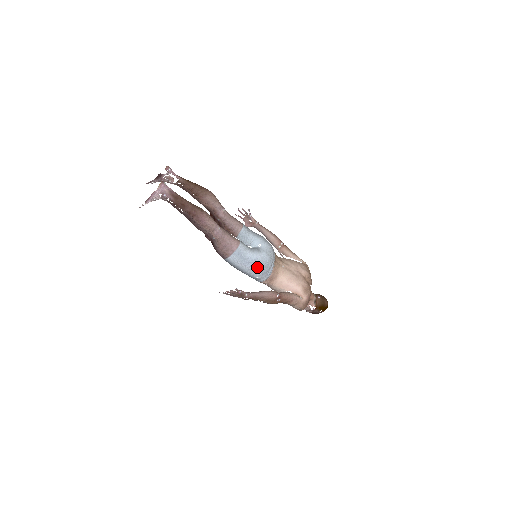
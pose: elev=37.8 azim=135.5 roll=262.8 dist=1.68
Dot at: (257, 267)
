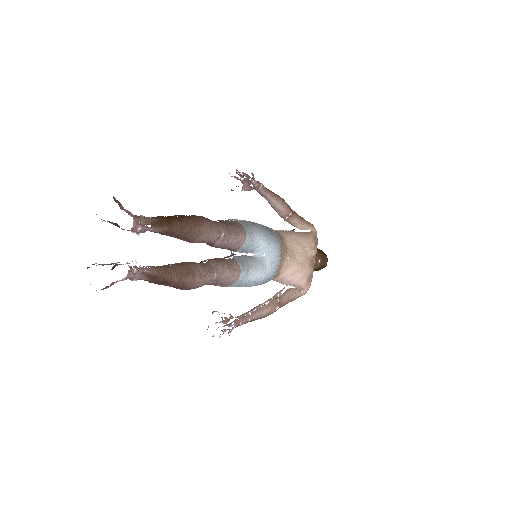
Dot at: occluded
